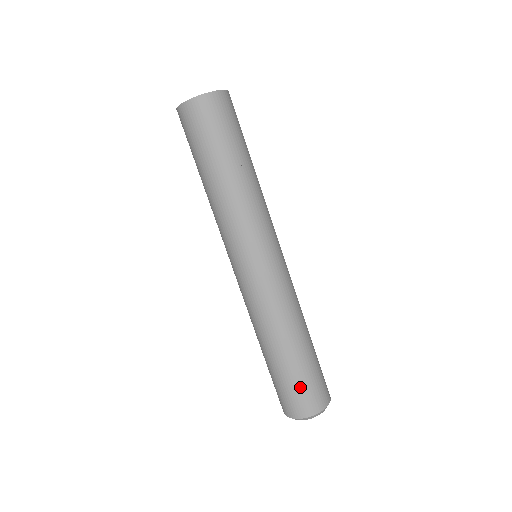
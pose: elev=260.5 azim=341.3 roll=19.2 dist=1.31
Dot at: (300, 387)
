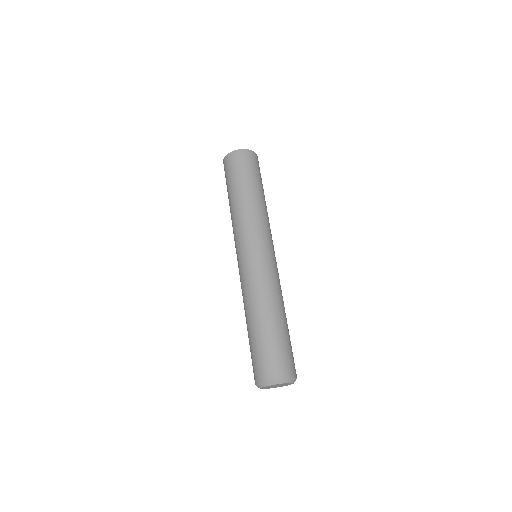
Dot at: (286, 350)
